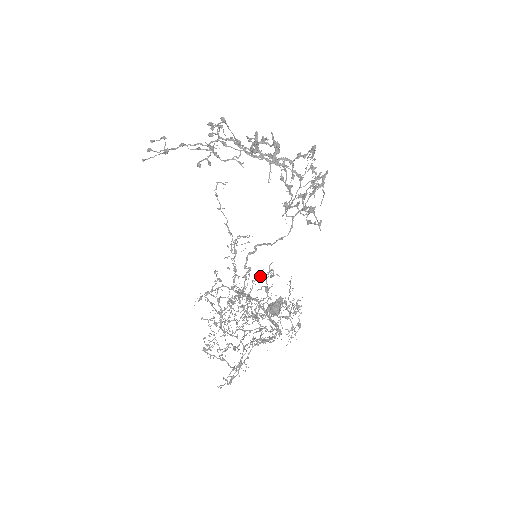
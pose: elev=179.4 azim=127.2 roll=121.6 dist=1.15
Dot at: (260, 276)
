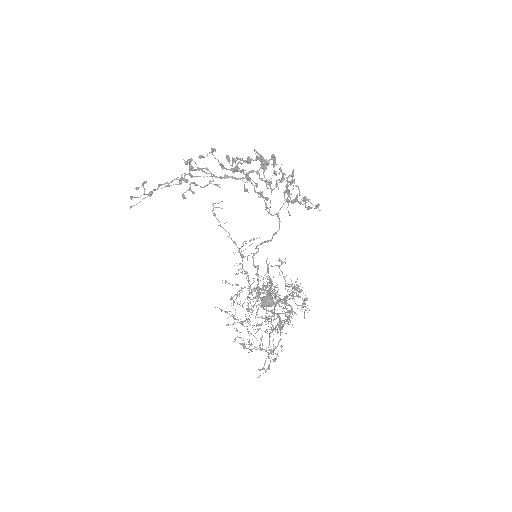
Dot at: (268, 270)
